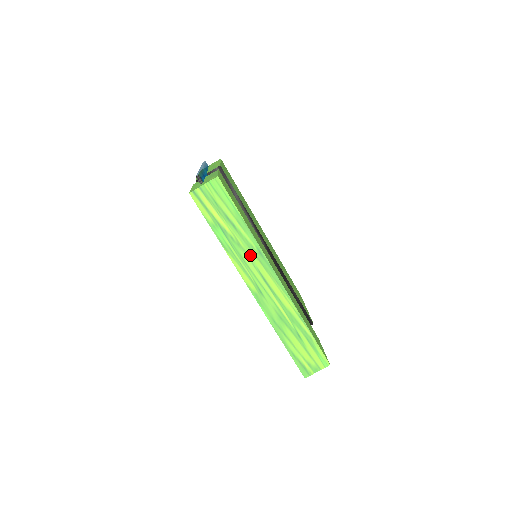
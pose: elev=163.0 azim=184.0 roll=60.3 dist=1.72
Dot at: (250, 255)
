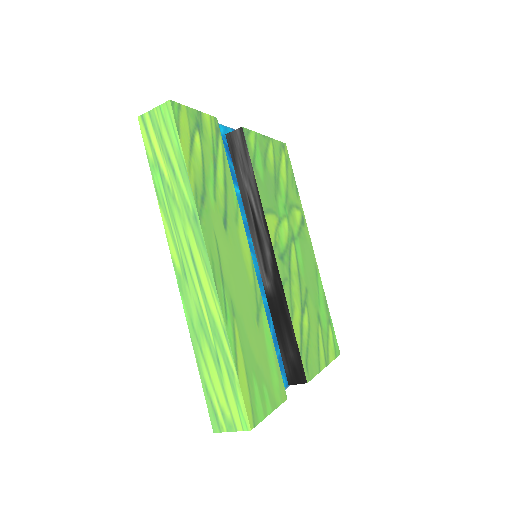
Dot at: (183, 217)
